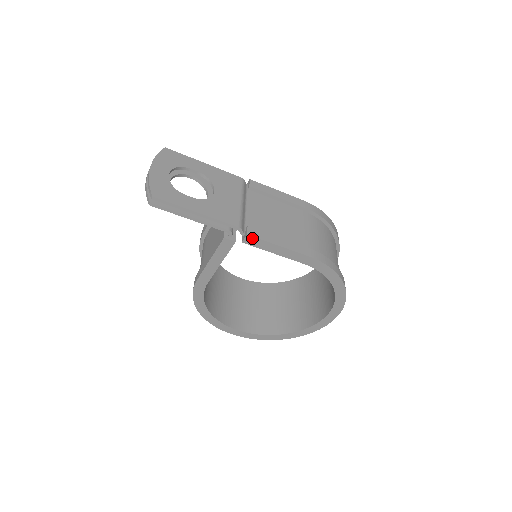
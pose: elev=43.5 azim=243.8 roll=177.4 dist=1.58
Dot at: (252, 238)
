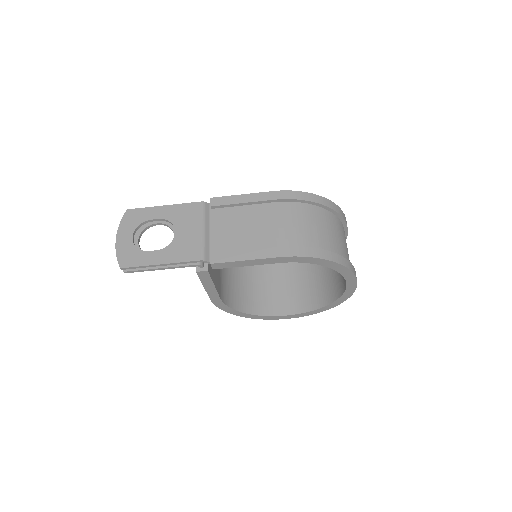
Dot at: (217, 264)
